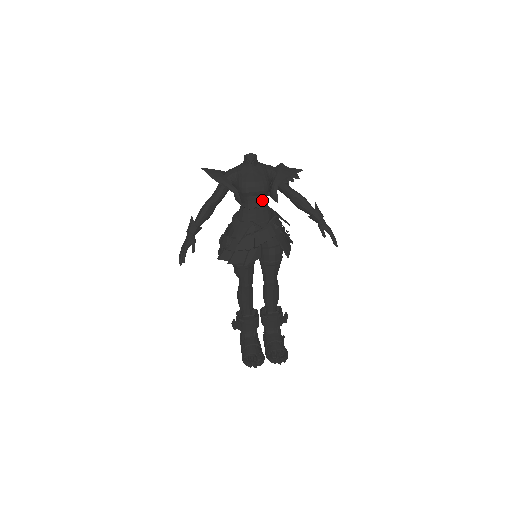
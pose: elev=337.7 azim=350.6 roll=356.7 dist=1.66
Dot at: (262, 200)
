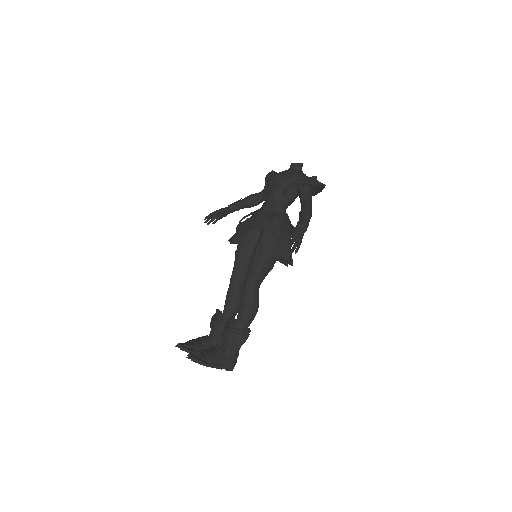
Dot at: (274, 193)
